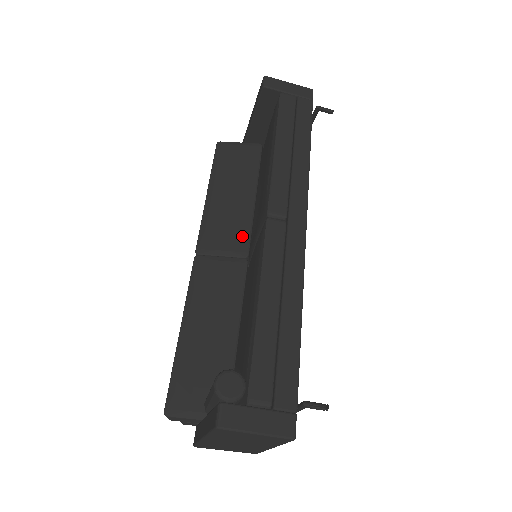
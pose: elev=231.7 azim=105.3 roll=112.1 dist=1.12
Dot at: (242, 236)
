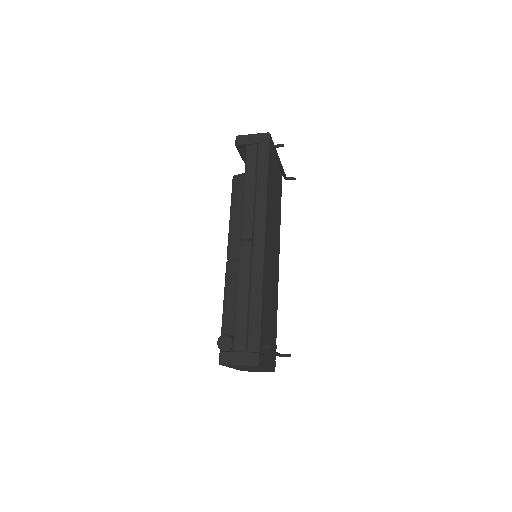
Dot at: occluded
